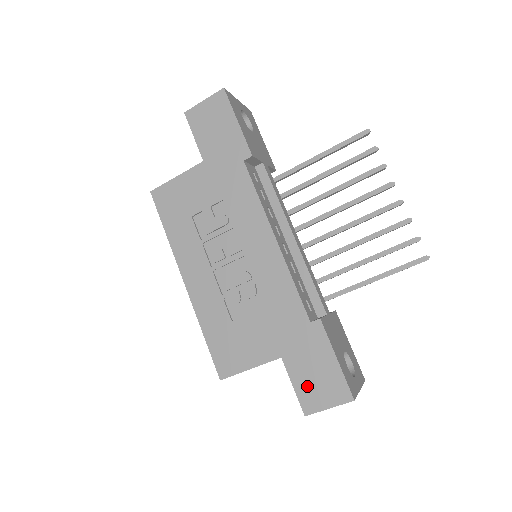
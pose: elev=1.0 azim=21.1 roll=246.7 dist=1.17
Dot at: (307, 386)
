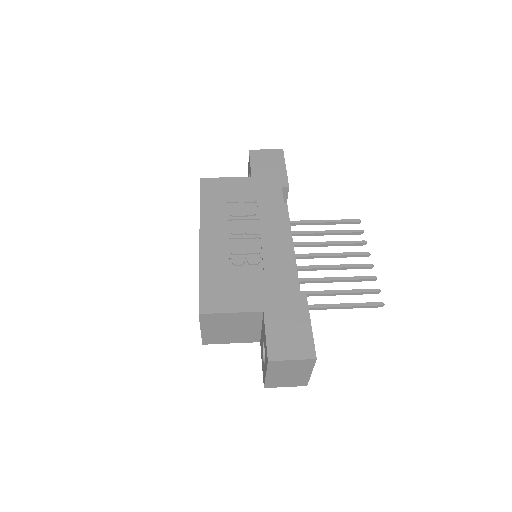
Dot at: (279, 338)
